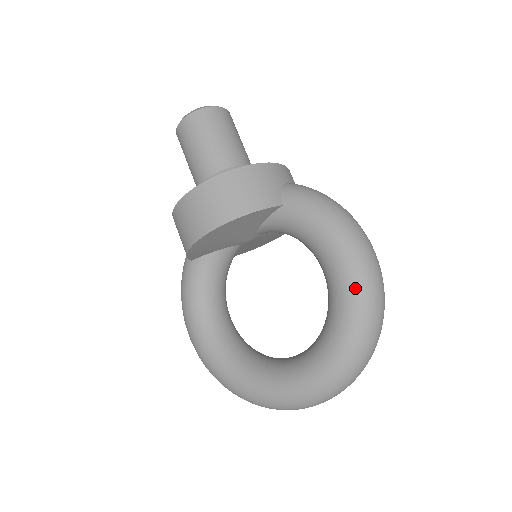
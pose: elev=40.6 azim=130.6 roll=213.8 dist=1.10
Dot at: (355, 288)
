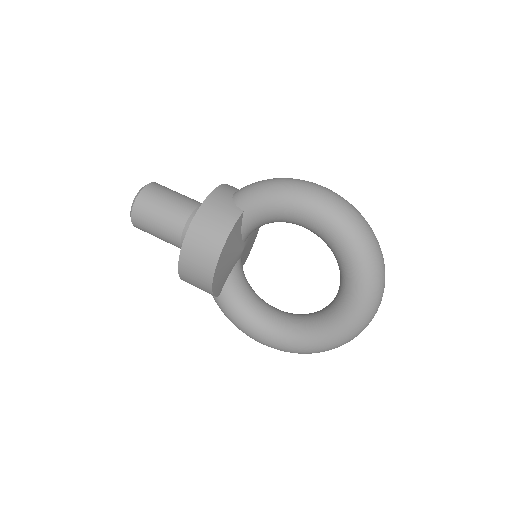
Dot at: (333, 221)
